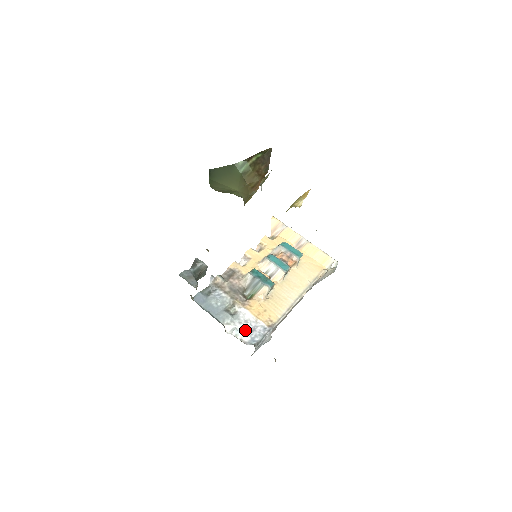
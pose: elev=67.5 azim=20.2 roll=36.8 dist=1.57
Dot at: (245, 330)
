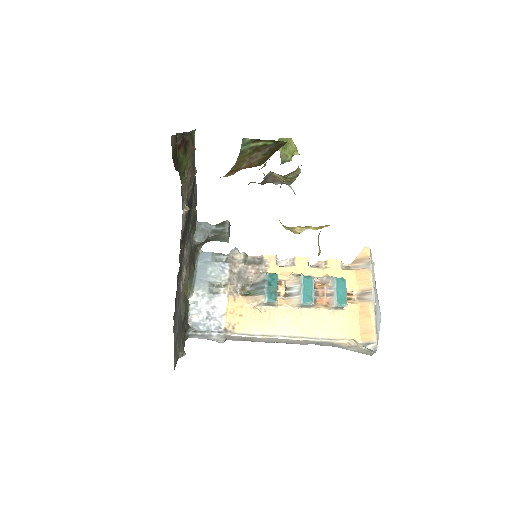
Dot at: (203, 312)
